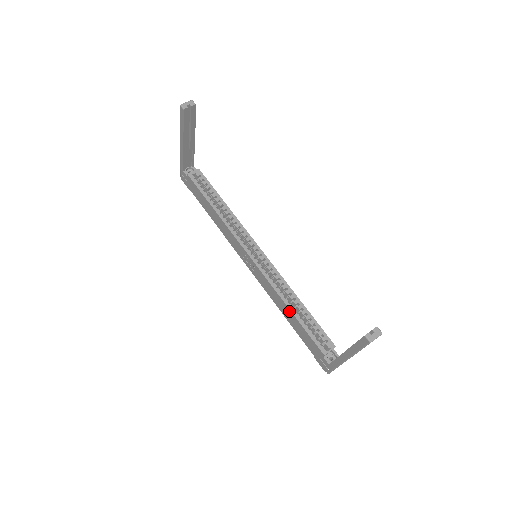
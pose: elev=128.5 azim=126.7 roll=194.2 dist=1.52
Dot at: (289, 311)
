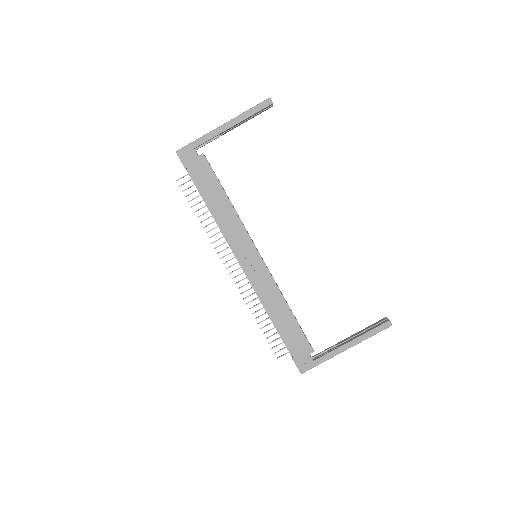
Dot at: (288, 310)
